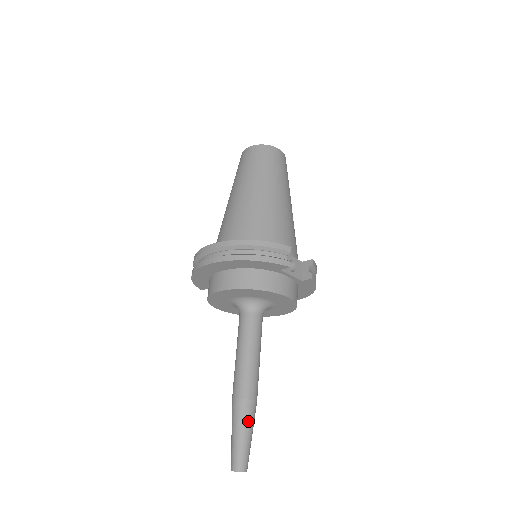
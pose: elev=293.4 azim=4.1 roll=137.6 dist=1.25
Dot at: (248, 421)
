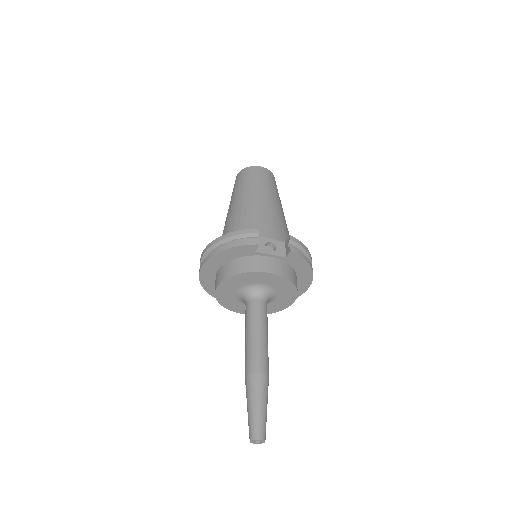
Dot at: (257, 392)
